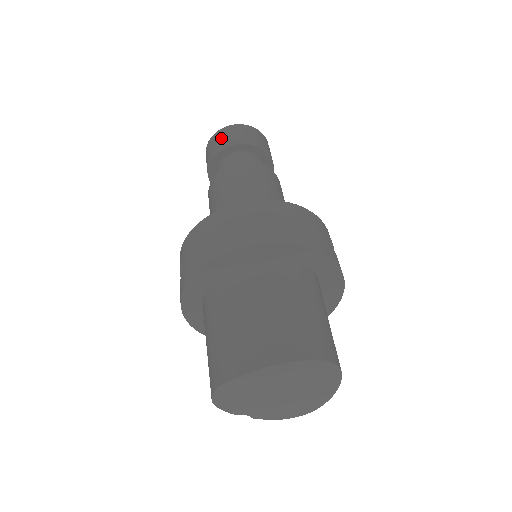
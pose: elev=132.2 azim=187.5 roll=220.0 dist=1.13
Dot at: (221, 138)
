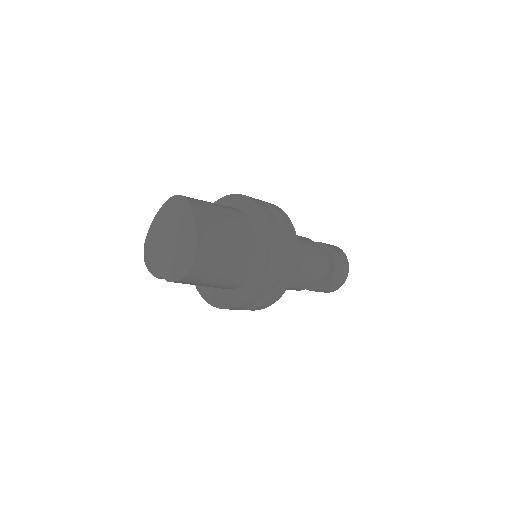
Dot at: occluded
